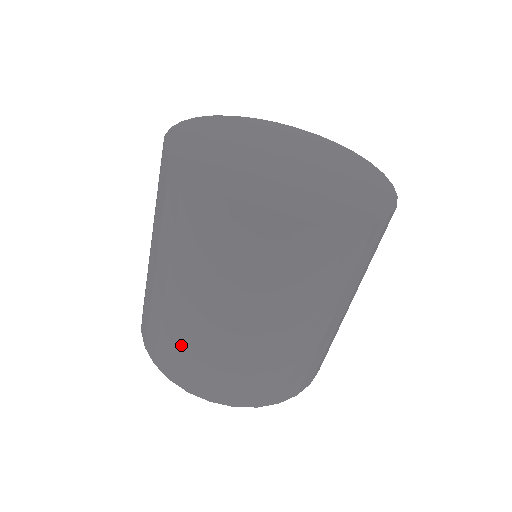
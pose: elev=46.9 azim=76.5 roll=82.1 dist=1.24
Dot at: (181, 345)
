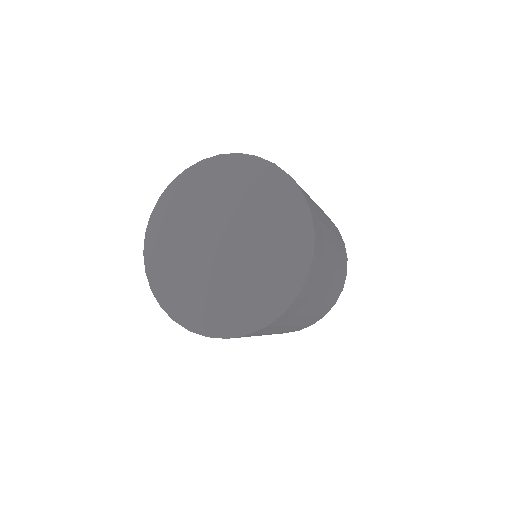
Dot at: occluded
